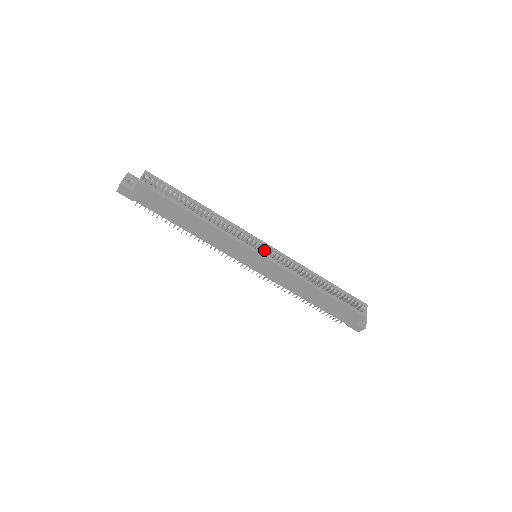
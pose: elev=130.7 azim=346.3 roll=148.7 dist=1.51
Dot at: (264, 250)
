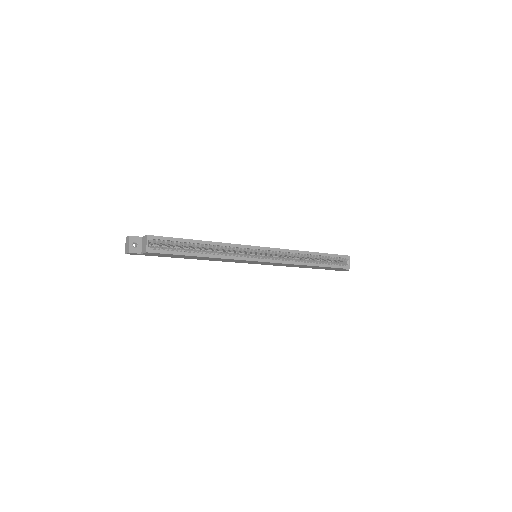
Dot at: (263, 253)
